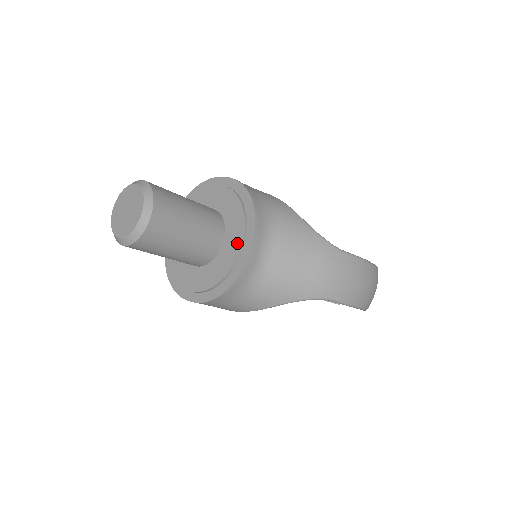
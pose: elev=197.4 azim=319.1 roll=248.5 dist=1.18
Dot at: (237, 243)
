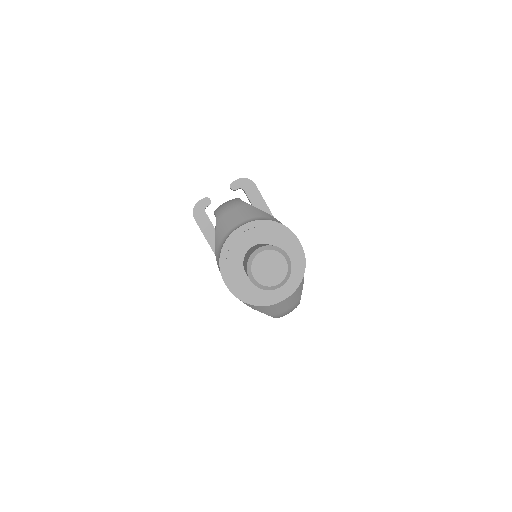
Dot at: (280, 291)
